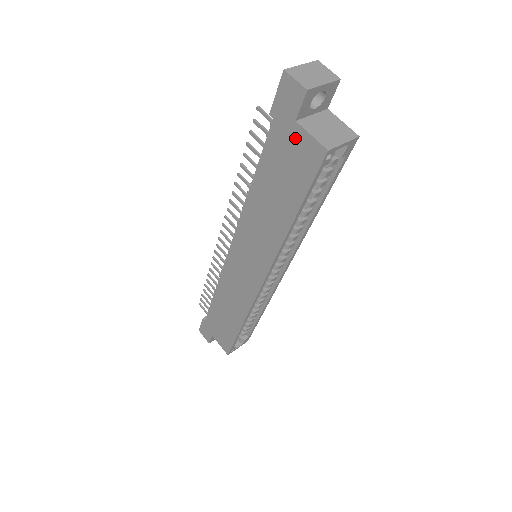
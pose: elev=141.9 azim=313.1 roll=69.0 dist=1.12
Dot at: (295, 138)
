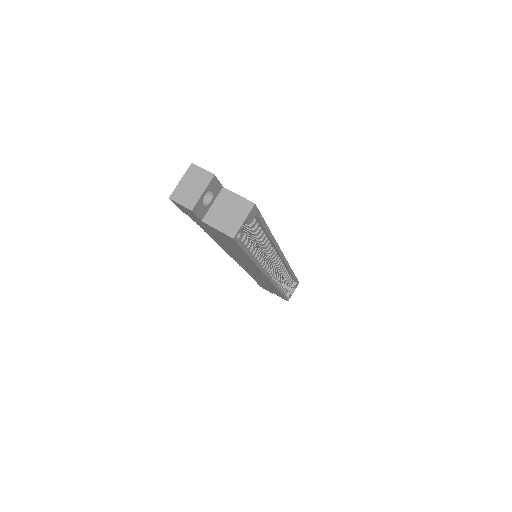
Dot at: (210, 228)
